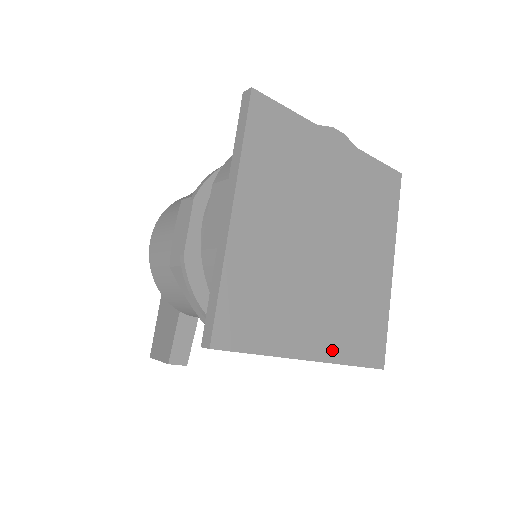
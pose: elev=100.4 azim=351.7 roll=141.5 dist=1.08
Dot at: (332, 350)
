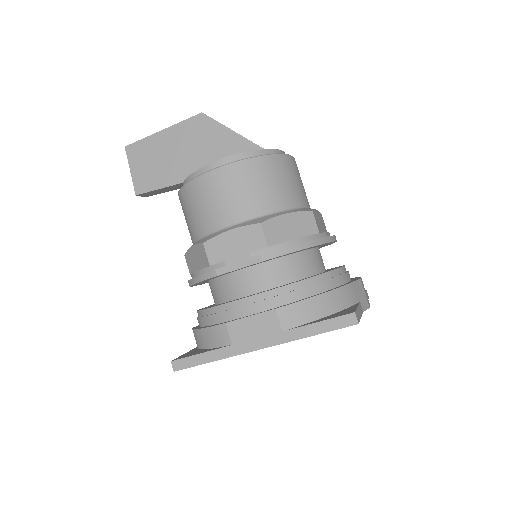
Dot at: occluded
